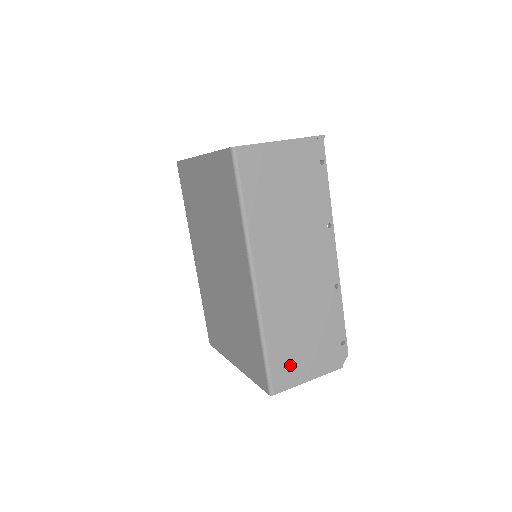
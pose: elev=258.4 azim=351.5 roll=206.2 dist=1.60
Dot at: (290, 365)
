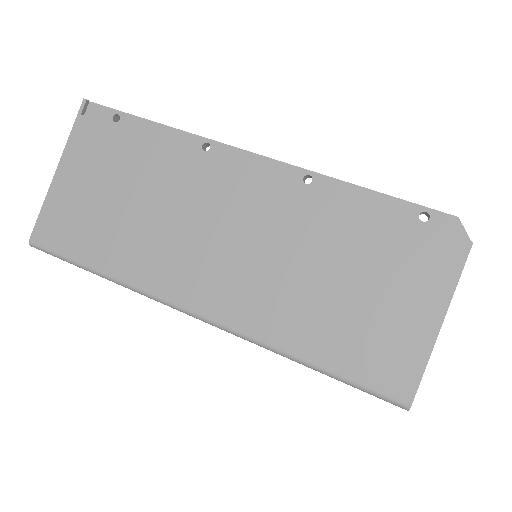
Dot at: (379, 342)
